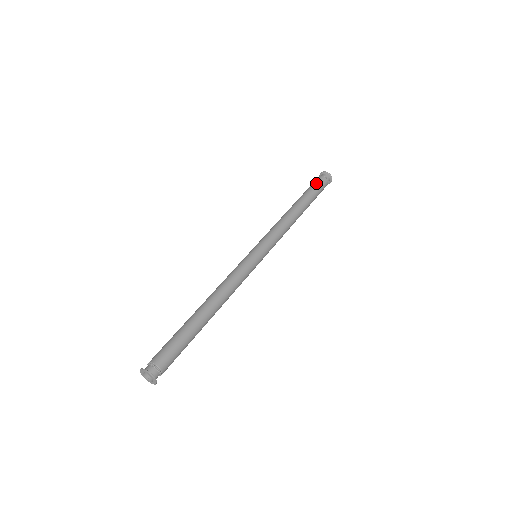
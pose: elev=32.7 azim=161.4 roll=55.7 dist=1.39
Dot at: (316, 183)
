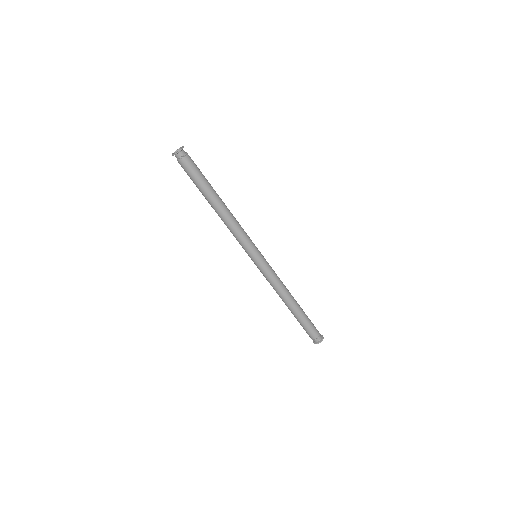
Dot at: (312, 323)
